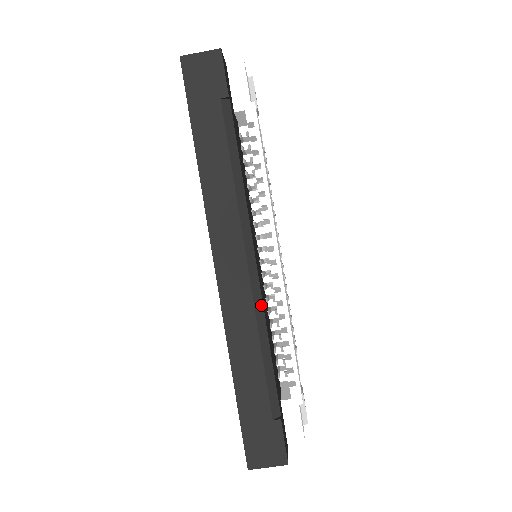
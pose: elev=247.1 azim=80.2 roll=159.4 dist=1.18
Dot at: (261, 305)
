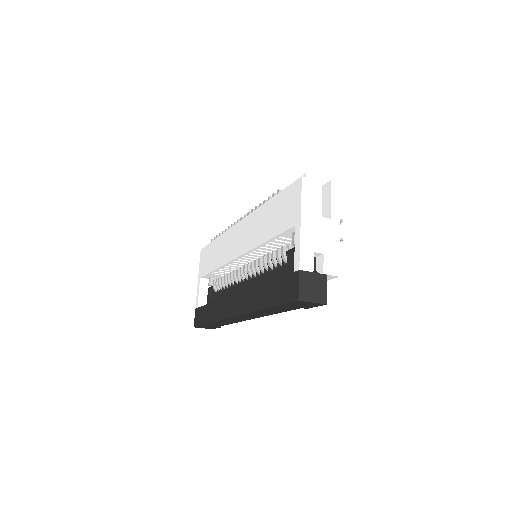
Dot at: occluded
